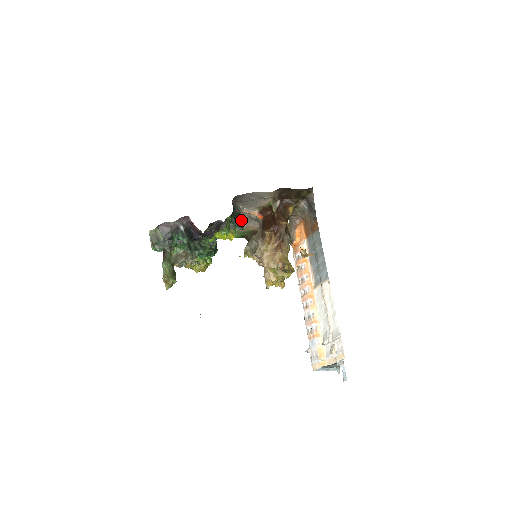
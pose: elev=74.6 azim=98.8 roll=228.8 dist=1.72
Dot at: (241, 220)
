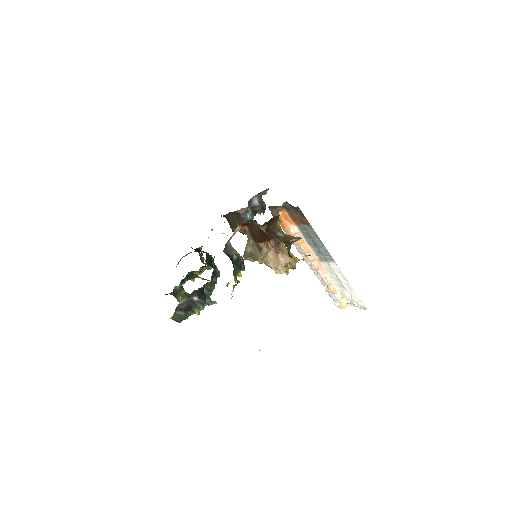
Dot at: (241, 261)
